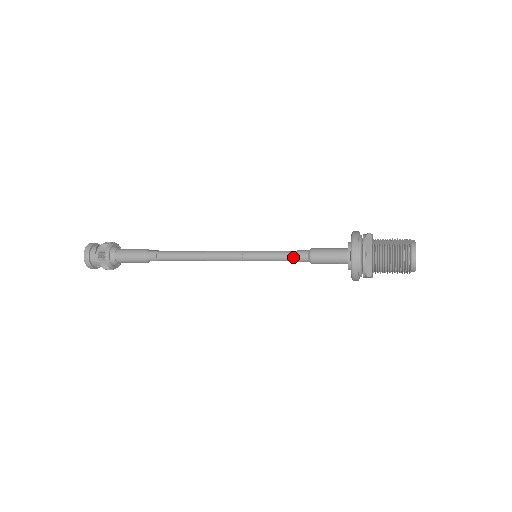
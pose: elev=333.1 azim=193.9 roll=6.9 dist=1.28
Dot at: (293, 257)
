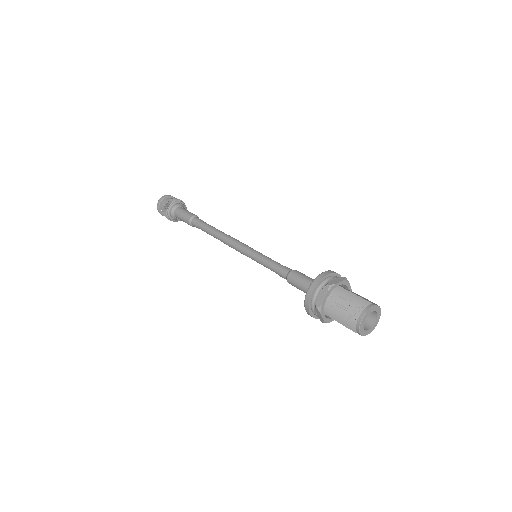
Dot at: (278, 268)
